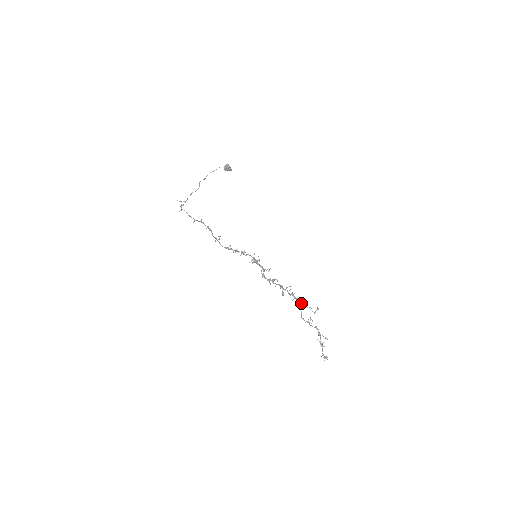
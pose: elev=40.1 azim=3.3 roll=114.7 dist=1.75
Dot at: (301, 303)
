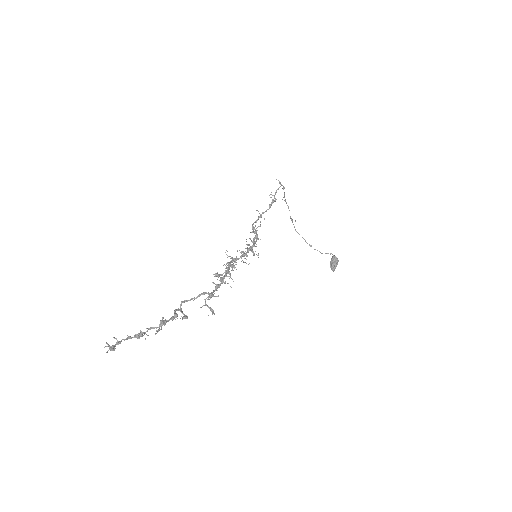
Dot at: (213, 292)
